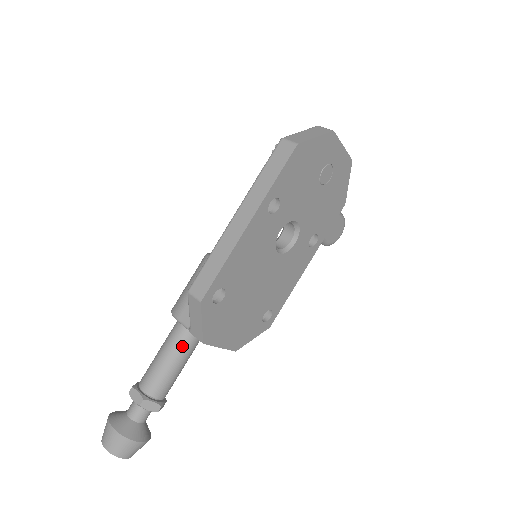
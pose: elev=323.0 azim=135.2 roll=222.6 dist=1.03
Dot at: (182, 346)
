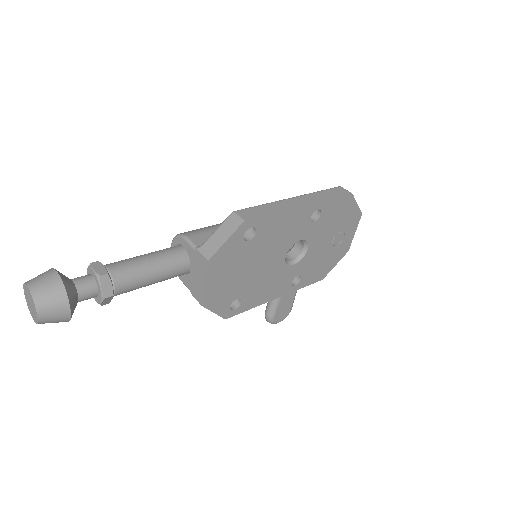
Dot at: (170, 262)
